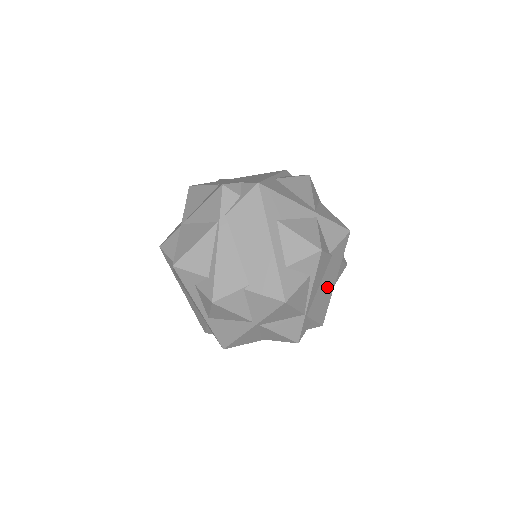
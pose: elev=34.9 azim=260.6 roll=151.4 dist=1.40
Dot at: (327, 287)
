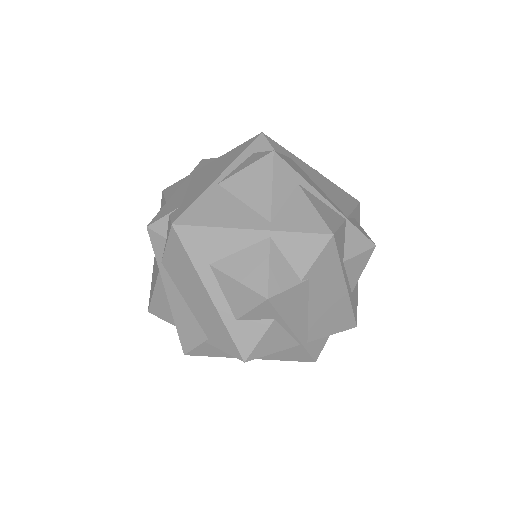
Dot at: (330, 301)
